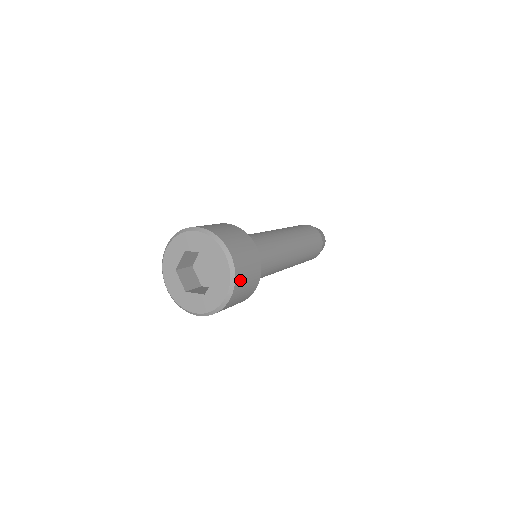
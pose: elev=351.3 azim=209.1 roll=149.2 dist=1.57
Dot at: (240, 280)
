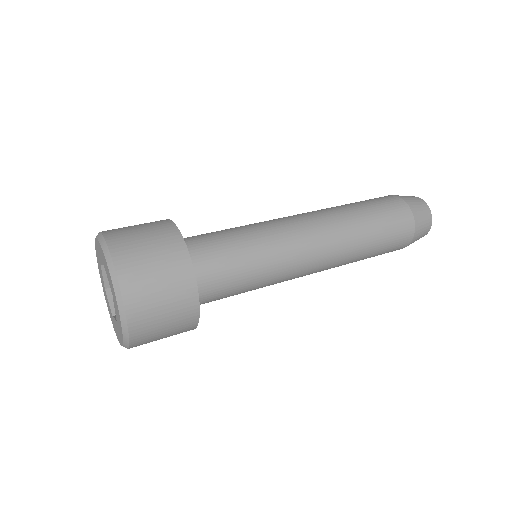
Dot at: (138, 300)
